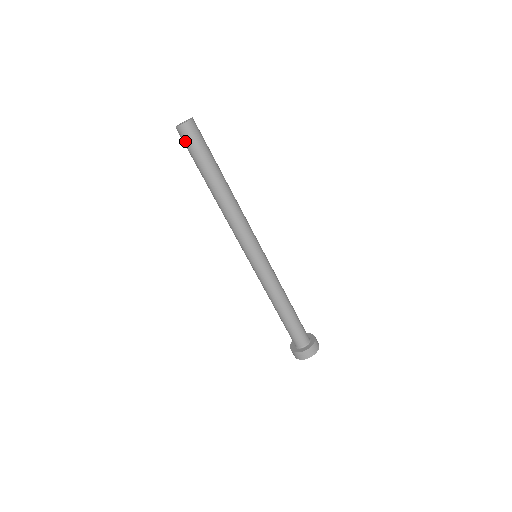
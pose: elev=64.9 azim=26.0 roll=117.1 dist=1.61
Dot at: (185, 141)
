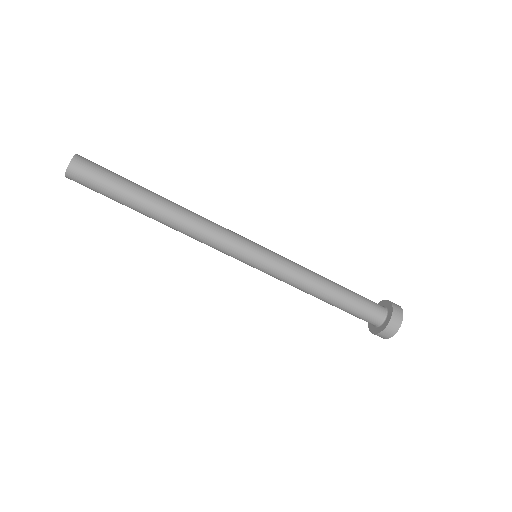
Dot at: (85, 183)
